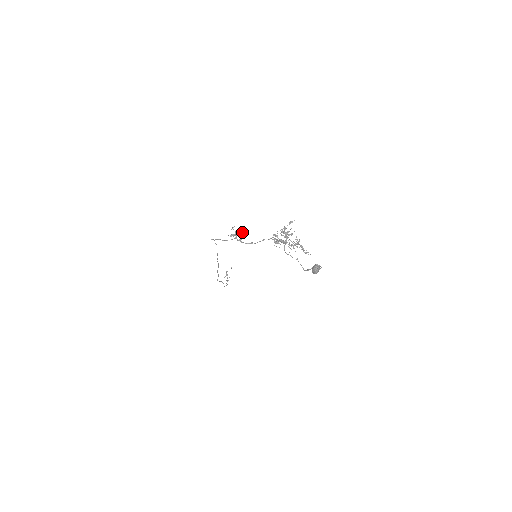
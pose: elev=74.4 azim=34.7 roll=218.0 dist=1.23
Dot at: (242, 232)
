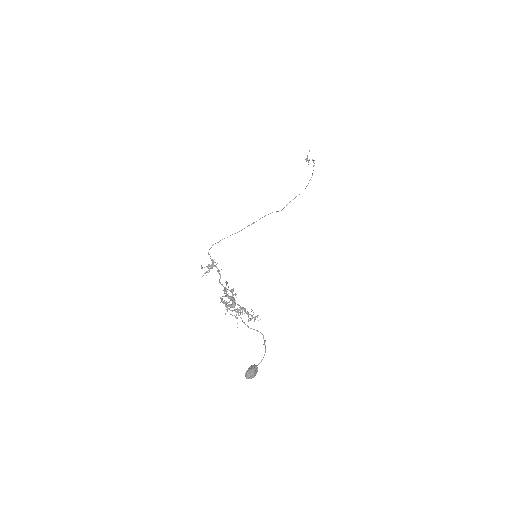
Dot at: occluded
